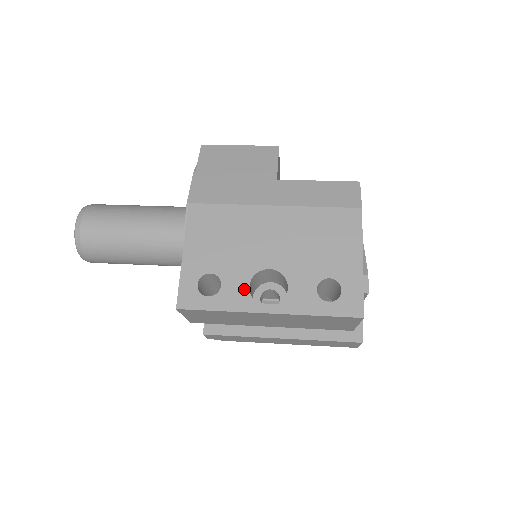
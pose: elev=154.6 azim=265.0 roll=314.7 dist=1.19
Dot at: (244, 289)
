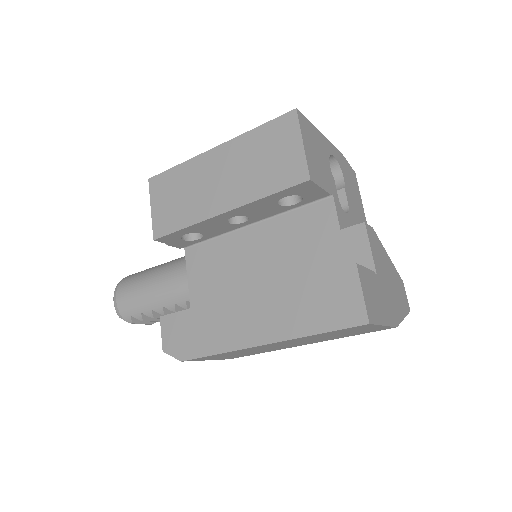
Dot at: occluded
